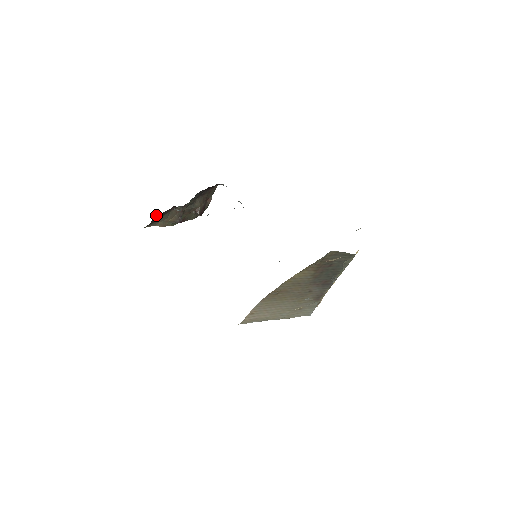
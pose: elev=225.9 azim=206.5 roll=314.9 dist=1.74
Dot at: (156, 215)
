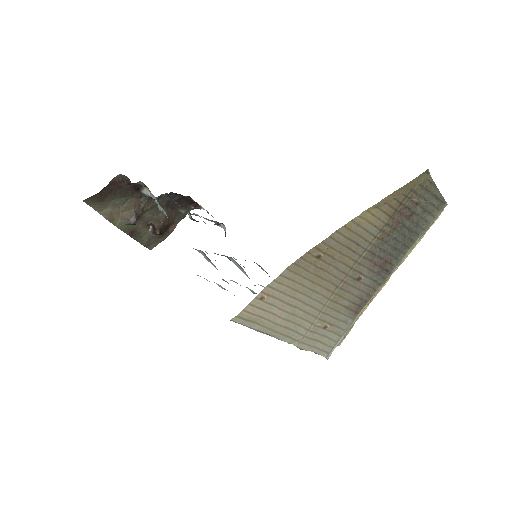
Dot at: (115, 182)
